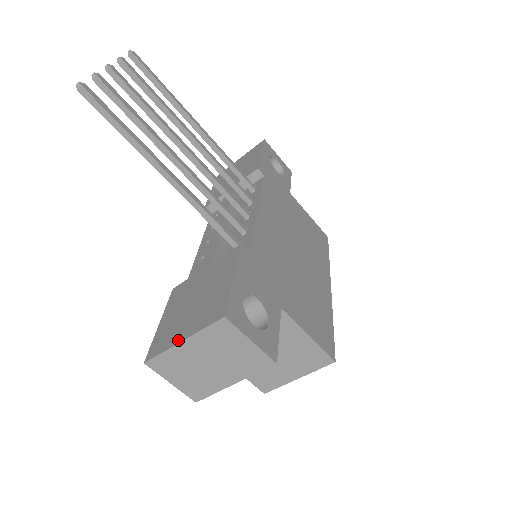
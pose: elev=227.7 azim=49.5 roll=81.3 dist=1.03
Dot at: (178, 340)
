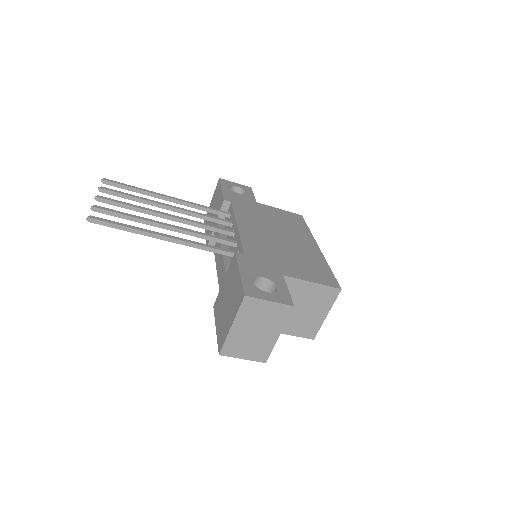
Dot at: (229, 328)
